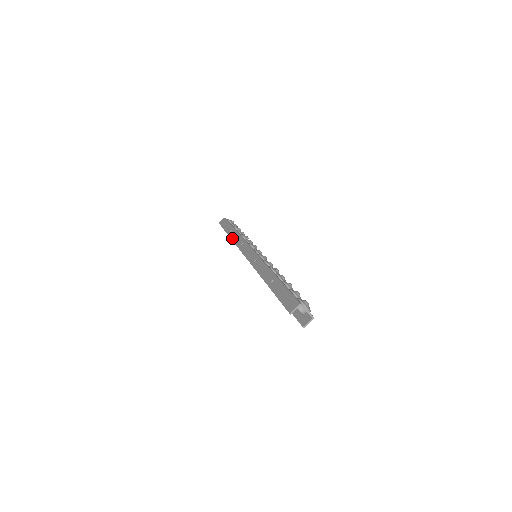
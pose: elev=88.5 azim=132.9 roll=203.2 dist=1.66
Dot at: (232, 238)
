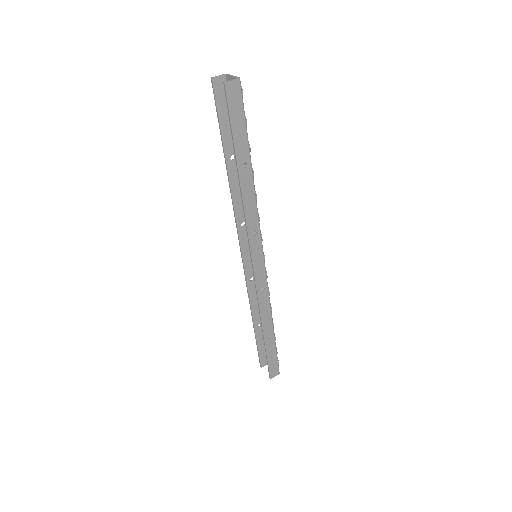
Dot at: (252, 309)
